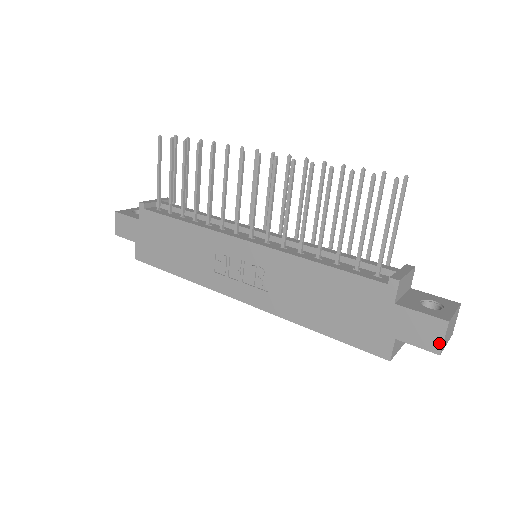
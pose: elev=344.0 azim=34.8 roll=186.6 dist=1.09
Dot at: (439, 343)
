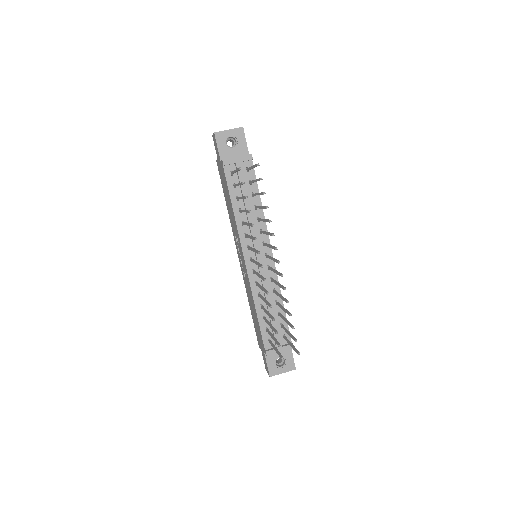
Dot at: (267, 371)
